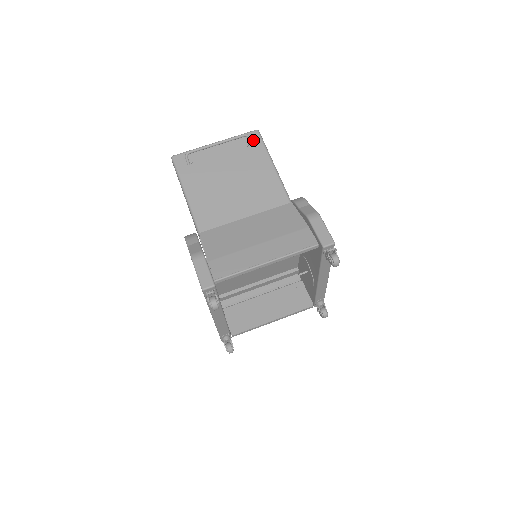
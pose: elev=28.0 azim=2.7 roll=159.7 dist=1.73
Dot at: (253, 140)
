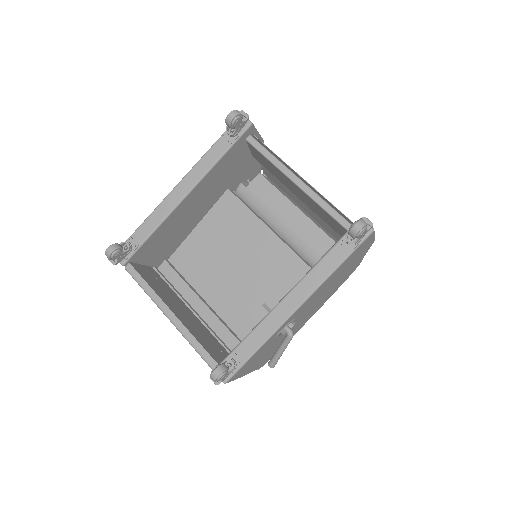
Dot at: occluded
